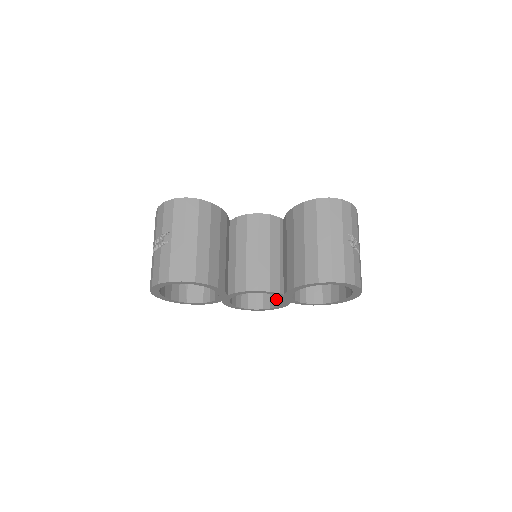
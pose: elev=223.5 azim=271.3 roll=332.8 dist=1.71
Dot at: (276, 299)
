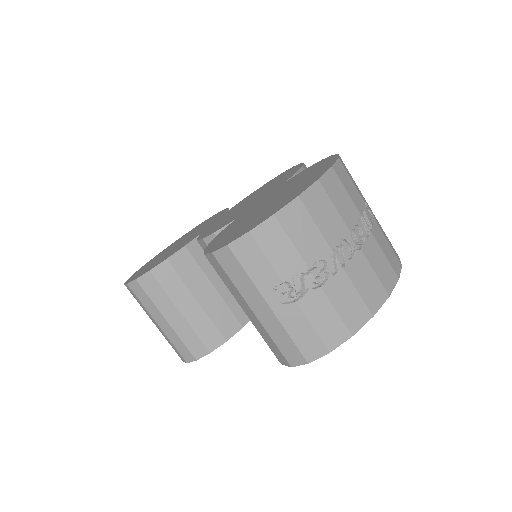
Dot at: occluded
